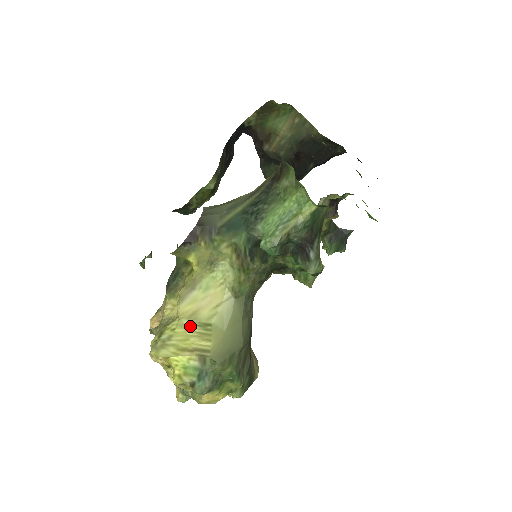
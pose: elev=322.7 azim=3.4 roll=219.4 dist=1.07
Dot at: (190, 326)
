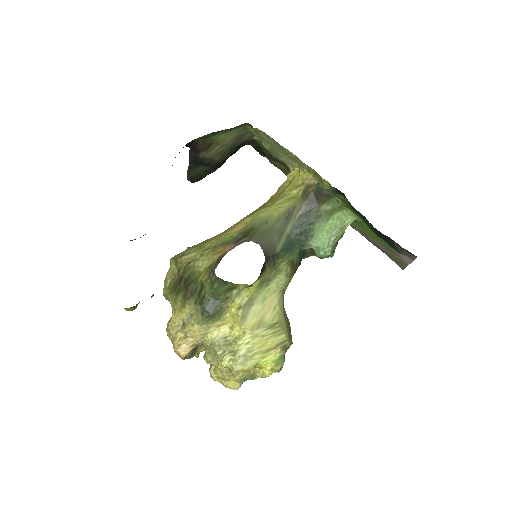
Dot at: (263, 333)
